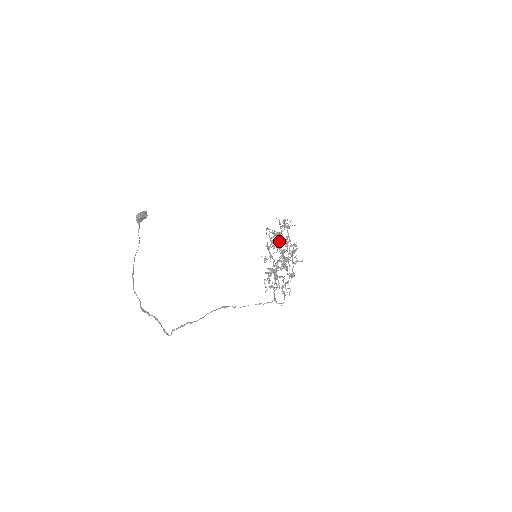
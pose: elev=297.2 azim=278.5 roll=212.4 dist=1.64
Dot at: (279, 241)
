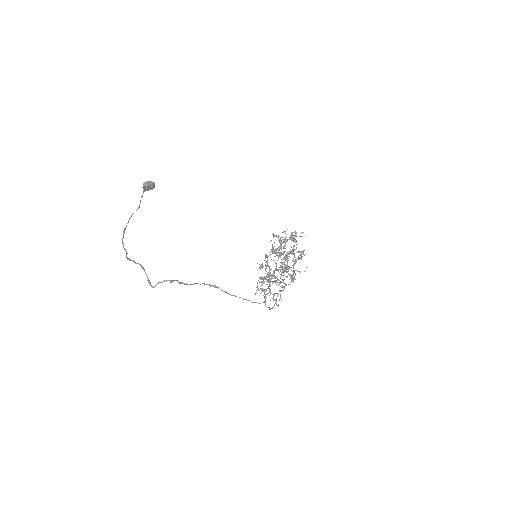
Dot at: occluded
